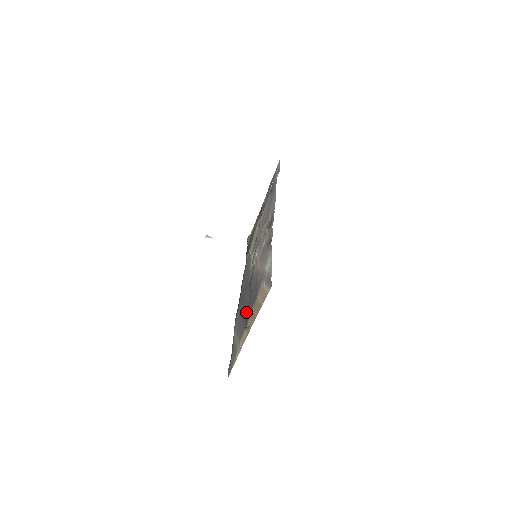
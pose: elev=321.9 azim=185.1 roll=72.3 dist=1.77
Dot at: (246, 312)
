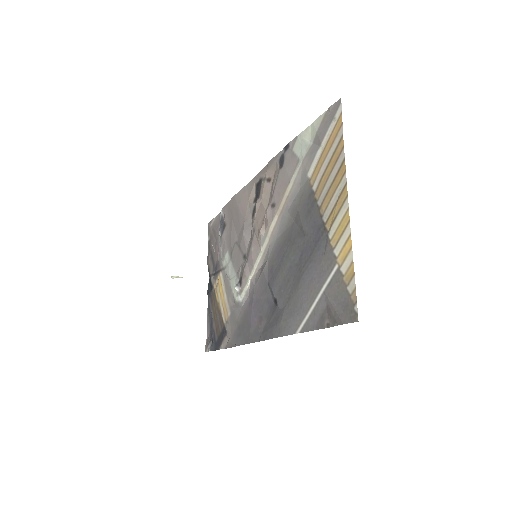
Dot at: (306, 248)
